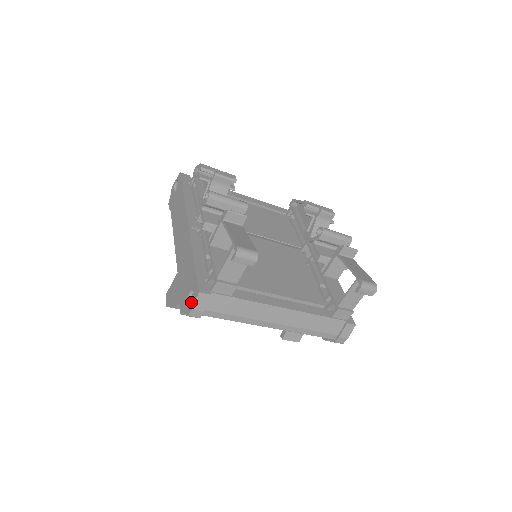
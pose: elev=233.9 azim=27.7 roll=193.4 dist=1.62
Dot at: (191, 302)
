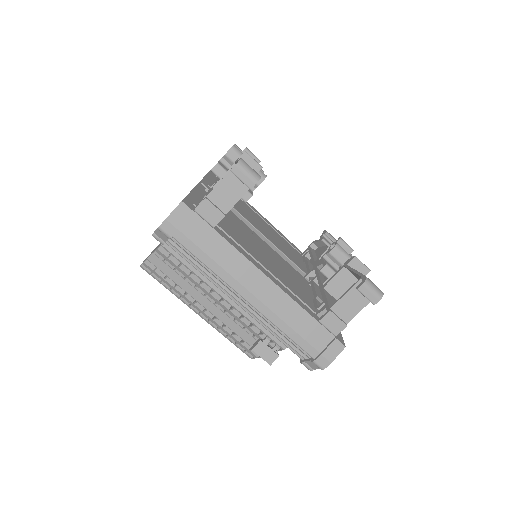
Dot at: occluded
